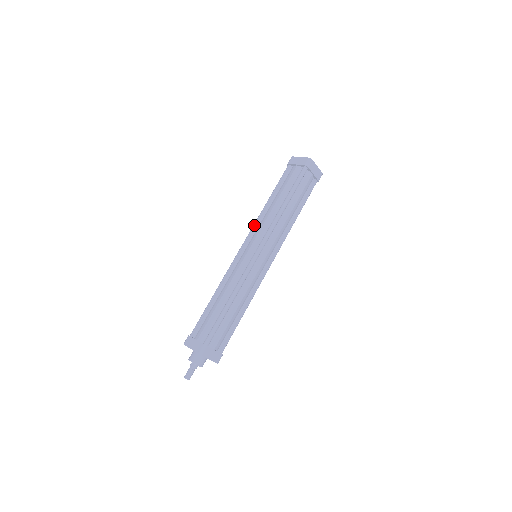
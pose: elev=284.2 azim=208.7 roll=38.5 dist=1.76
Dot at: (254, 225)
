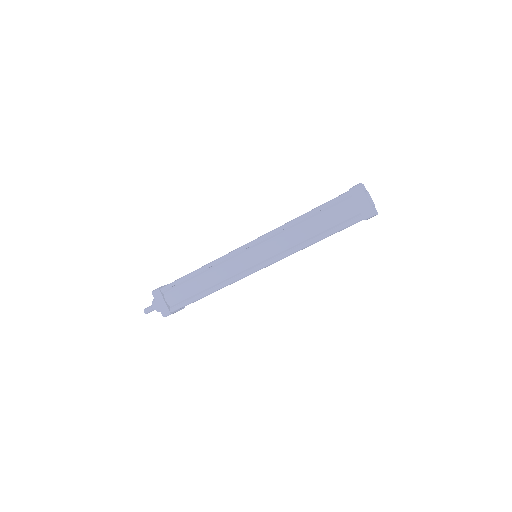
Dot at: (271, 234)
